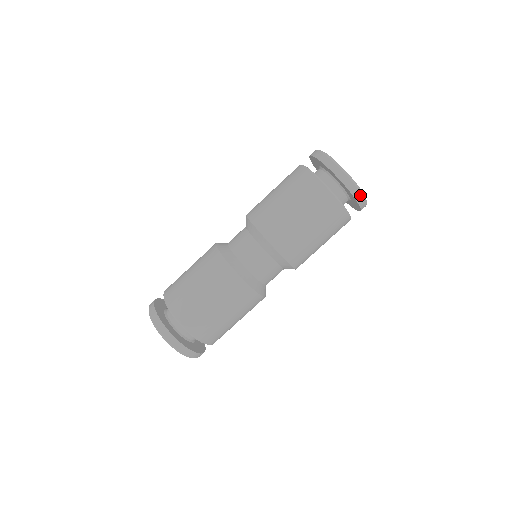
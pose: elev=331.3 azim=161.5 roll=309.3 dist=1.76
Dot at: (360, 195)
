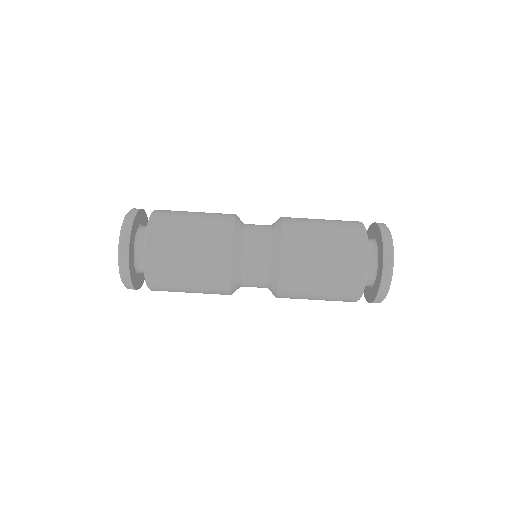
Dot at: (381, 299)
